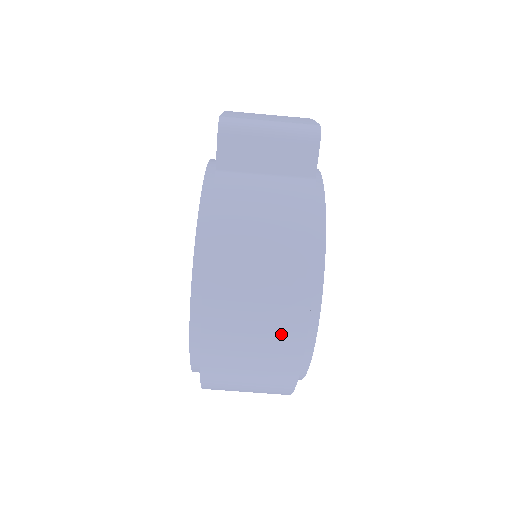
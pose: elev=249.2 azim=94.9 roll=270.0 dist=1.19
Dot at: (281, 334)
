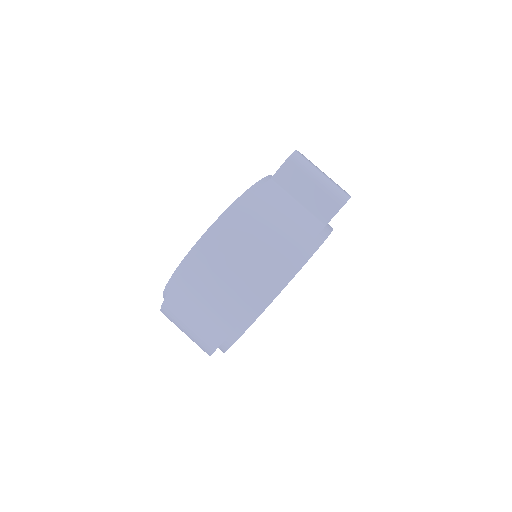
Dot at: (237, 297)
